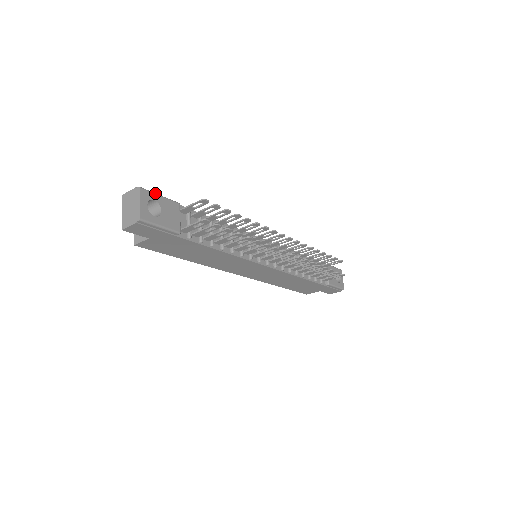
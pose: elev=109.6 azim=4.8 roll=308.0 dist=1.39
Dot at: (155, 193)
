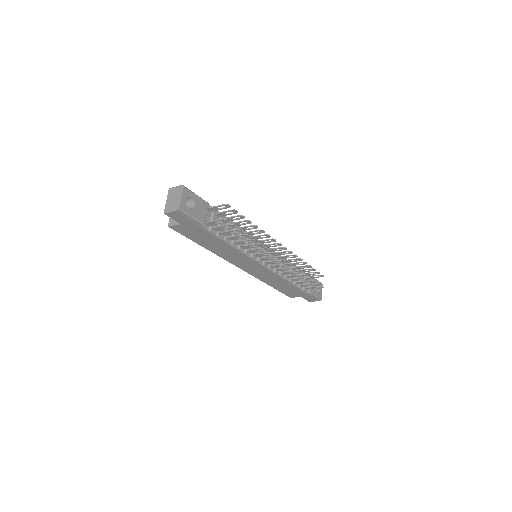
Dot at: (193, 192)
